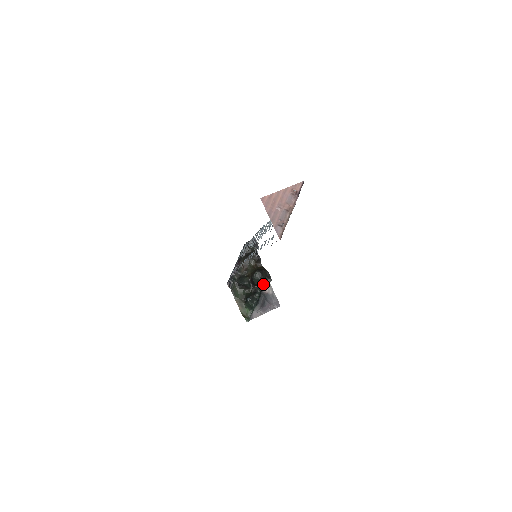
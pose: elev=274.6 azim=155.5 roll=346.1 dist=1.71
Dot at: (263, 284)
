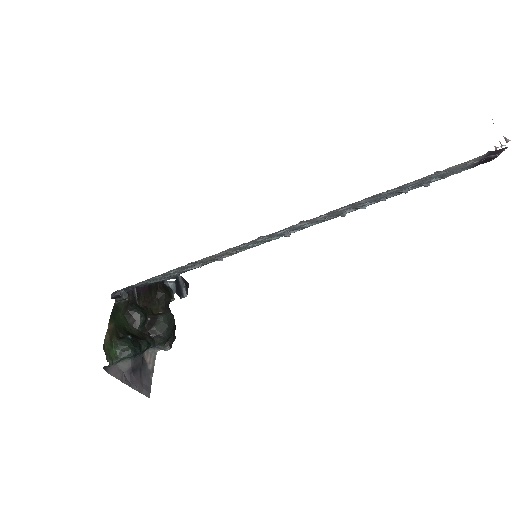
Dot at: (161, 339)
